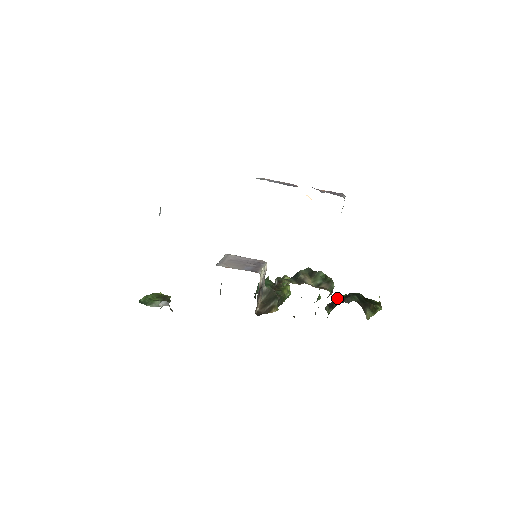
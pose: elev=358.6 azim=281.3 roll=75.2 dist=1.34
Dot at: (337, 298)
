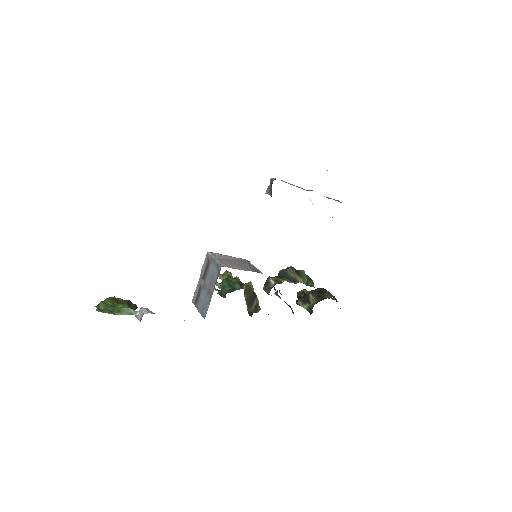
Dot at: (313, 294)
